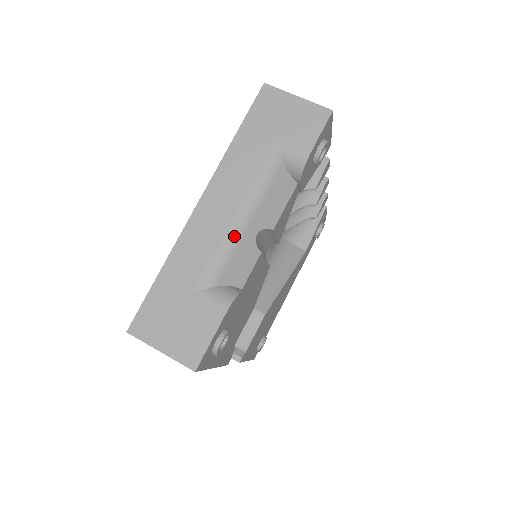
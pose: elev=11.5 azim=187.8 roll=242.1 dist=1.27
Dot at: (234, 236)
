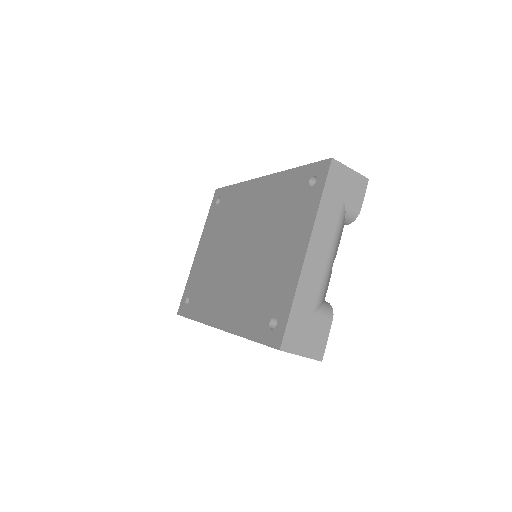
Dot at: (329, 270)
